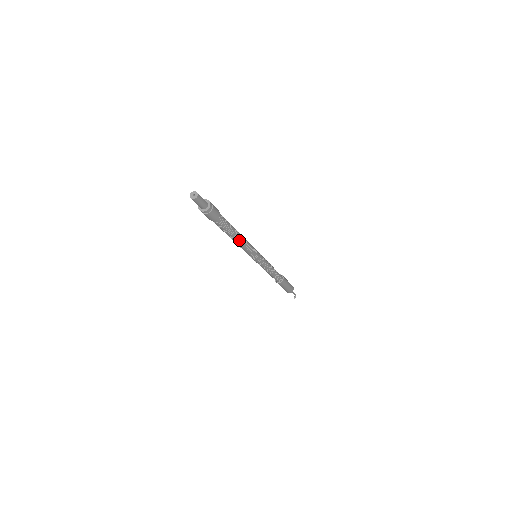
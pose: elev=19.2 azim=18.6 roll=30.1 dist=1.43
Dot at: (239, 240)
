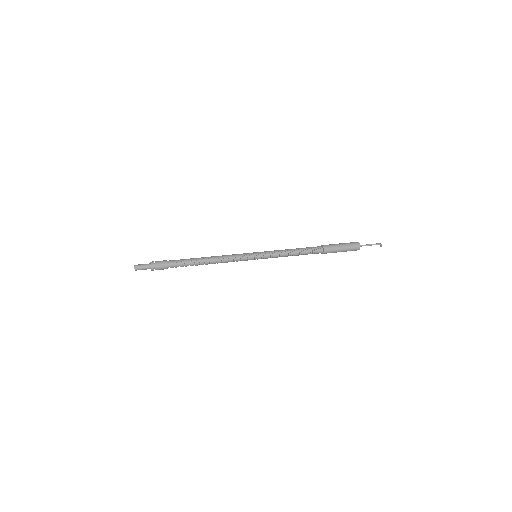
Dot at: (212, 263)
